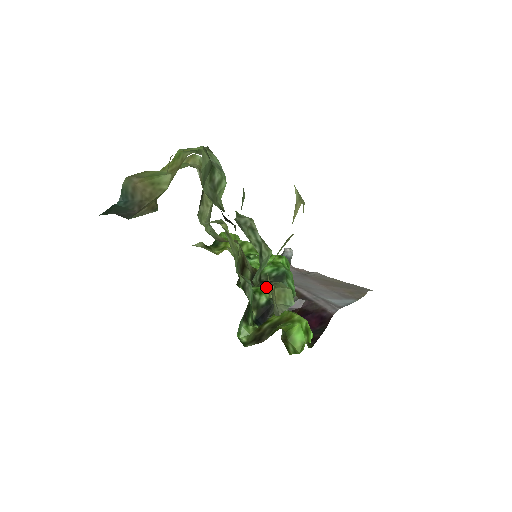
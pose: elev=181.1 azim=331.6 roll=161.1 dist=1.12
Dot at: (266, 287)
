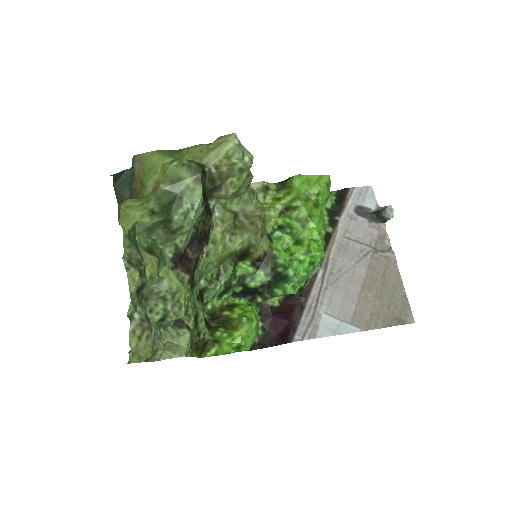
Dot at: (264, 276)
